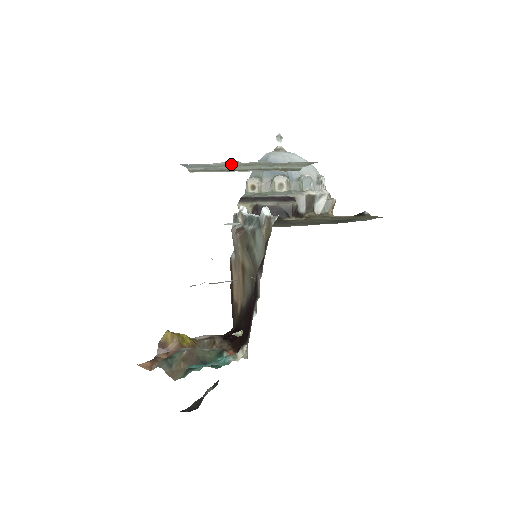
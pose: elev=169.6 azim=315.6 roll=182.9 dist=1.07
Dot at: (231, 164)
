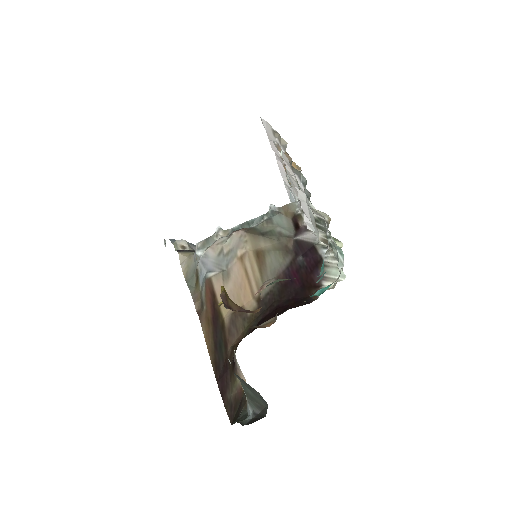
Dot at: occluded
